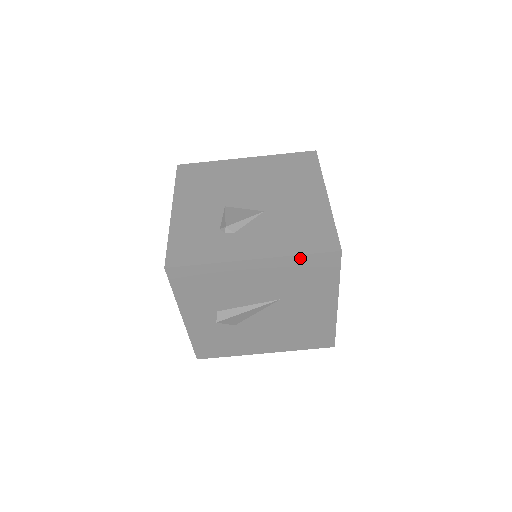
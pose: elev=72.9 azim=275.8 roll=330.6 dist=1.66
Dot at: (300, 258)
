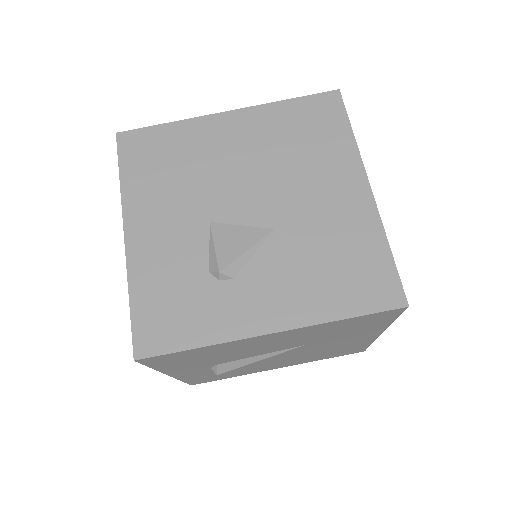
Dot at: (344, 320)
